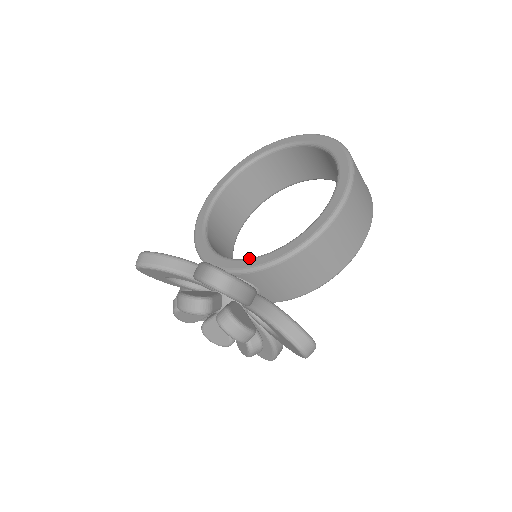
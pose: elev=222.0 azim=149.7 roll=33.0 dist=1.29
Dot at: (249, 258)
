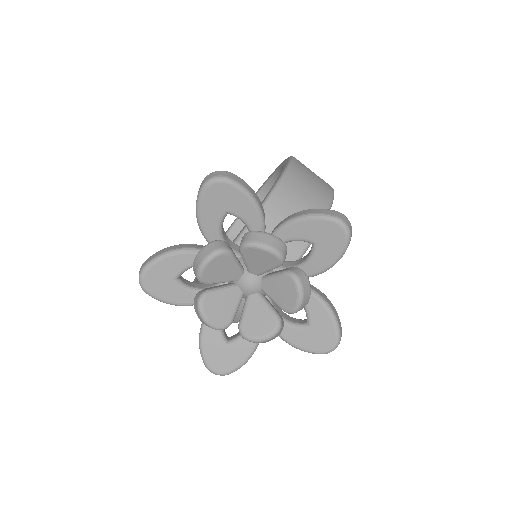
Dot at: occluded
